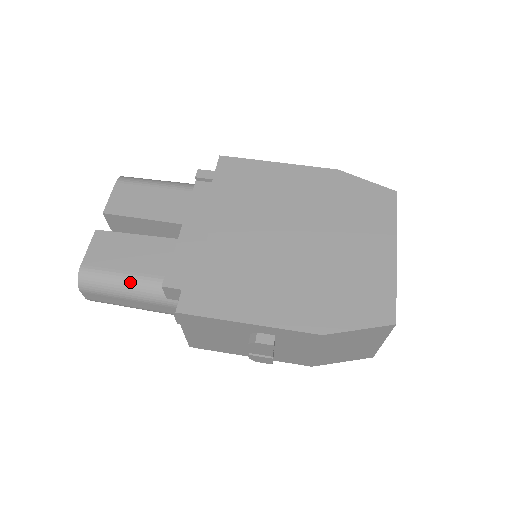
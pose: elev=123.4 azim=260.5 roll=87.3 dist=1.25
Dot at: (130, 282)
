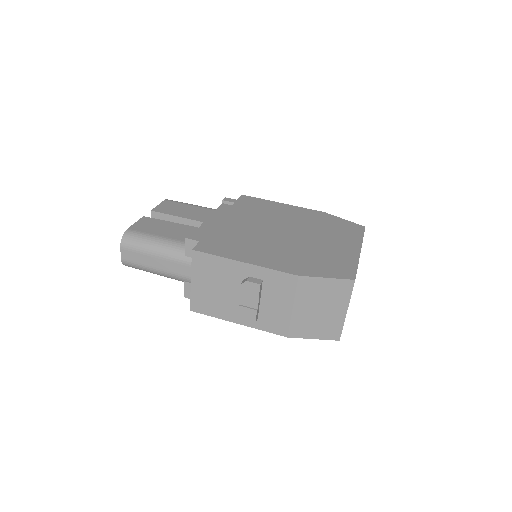
Dot at: (161, 242)
